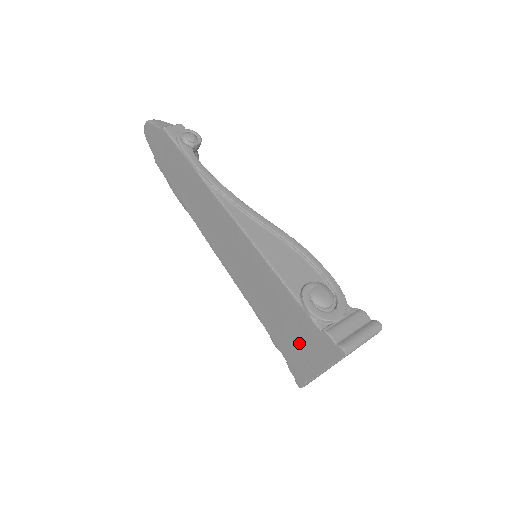
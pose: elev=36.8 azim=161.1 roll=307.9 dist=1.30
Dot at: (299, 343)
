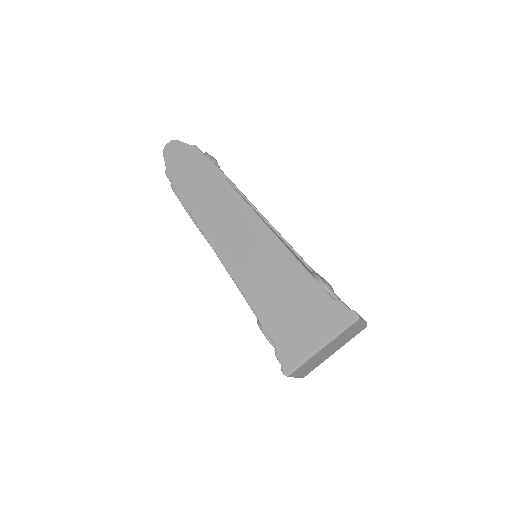
Dot at: (301, 320)
